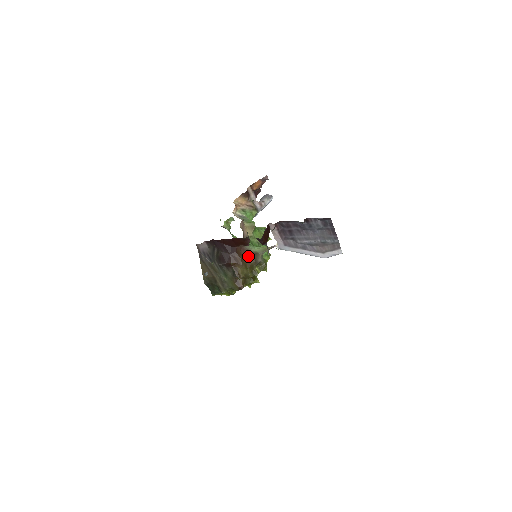
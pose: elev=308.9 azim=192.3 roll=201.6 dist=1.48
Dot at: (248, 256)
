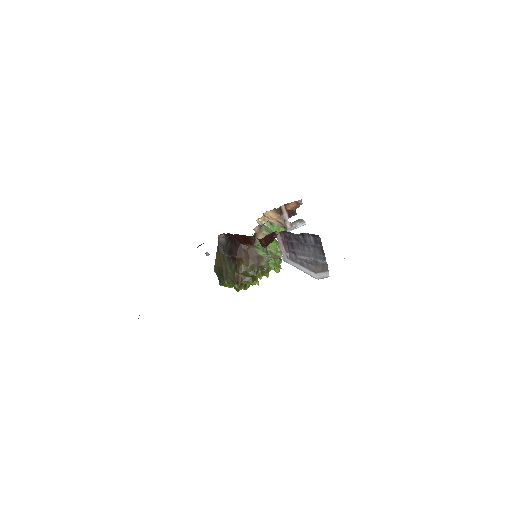
Dot at: (253, 256)
